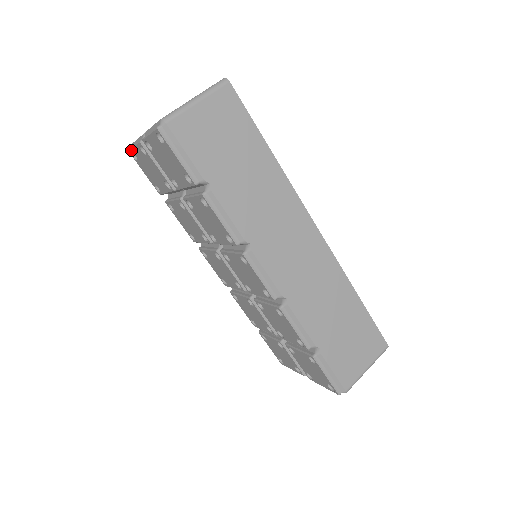
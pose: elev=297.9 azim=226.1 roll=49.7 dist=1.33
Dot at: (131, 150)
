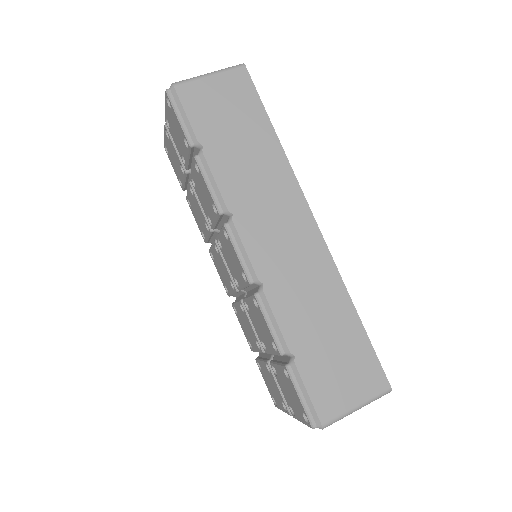
Dot at: (164, 143)
